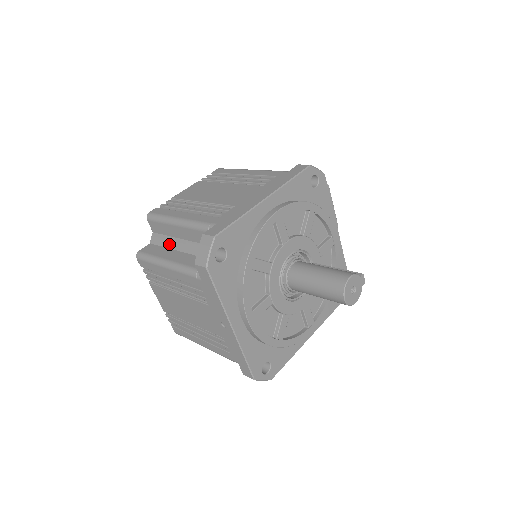
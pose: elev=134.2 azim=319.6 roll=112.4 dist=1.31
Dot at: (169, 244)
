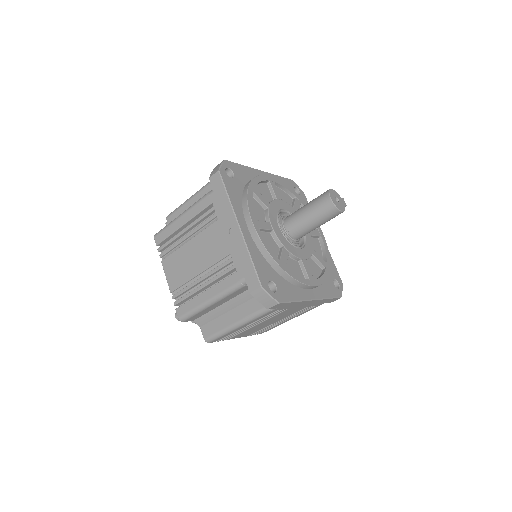
Dot at: occluded
